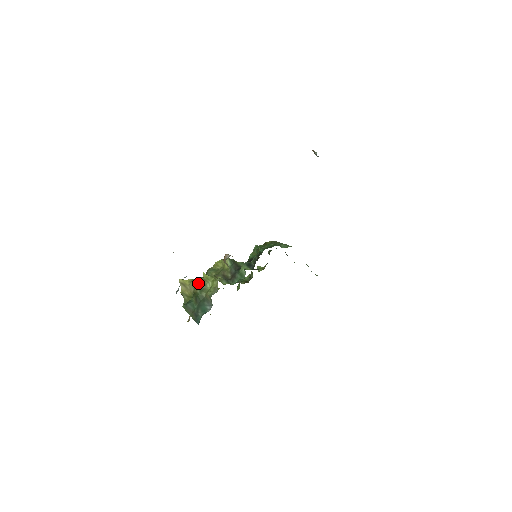
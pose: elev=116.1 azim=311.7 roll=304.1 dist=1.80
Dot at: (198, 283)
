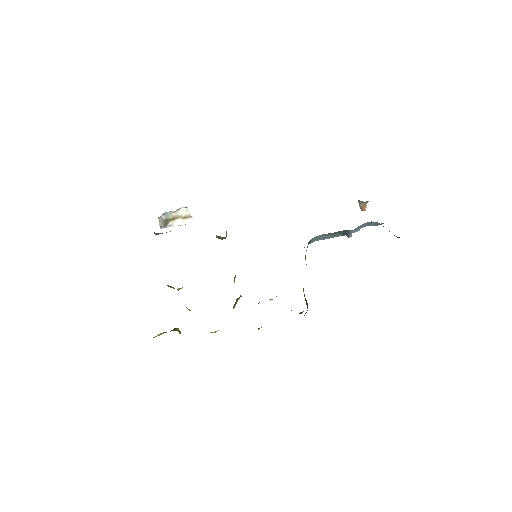
Dot at: occluded
